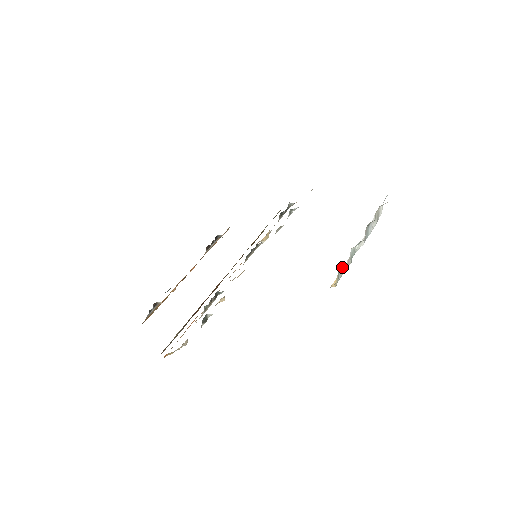
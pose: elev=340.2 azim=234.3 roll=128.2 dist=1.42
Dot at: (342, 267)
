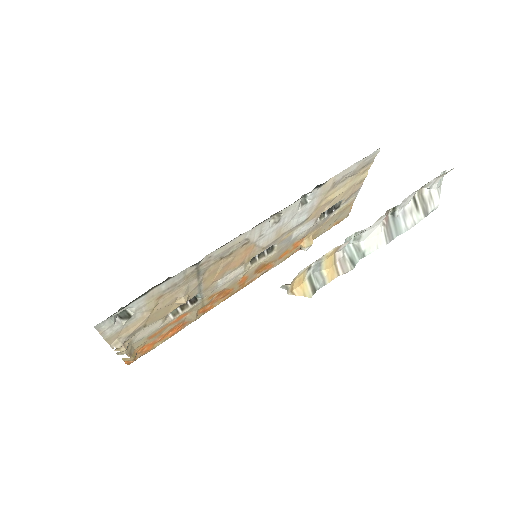
Dot at: (318, 267)
